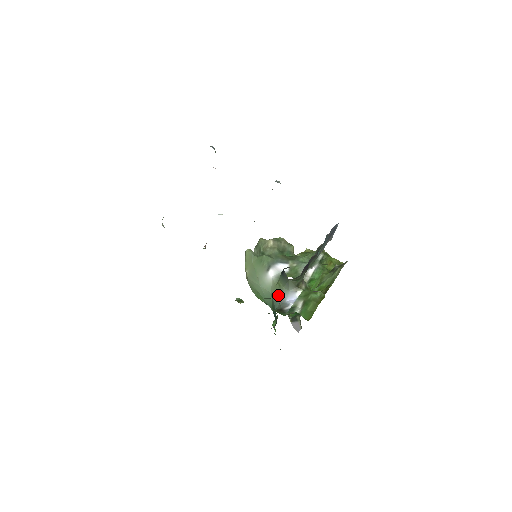
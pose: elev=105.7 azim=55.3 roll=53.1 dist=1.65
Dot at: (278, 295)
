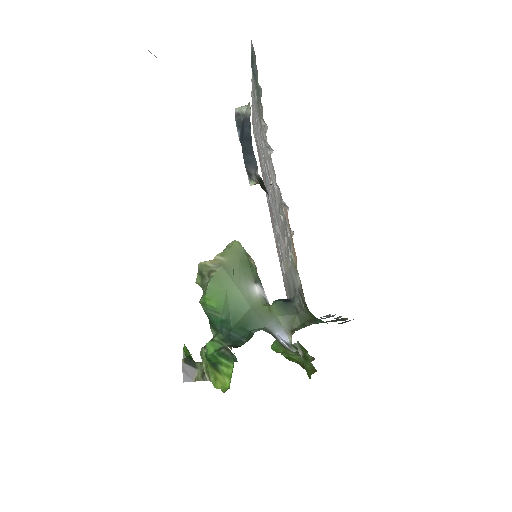
Dot at: (265, 317)
